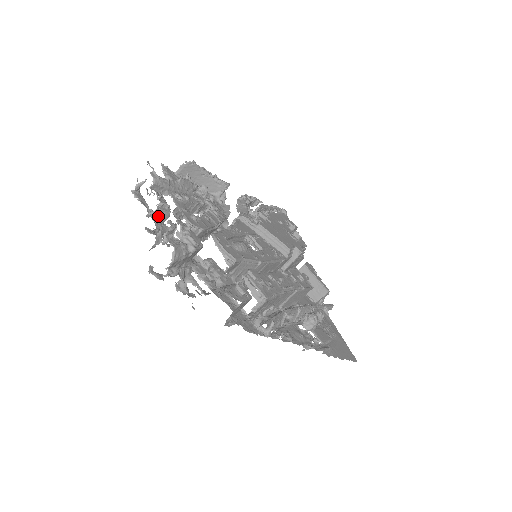
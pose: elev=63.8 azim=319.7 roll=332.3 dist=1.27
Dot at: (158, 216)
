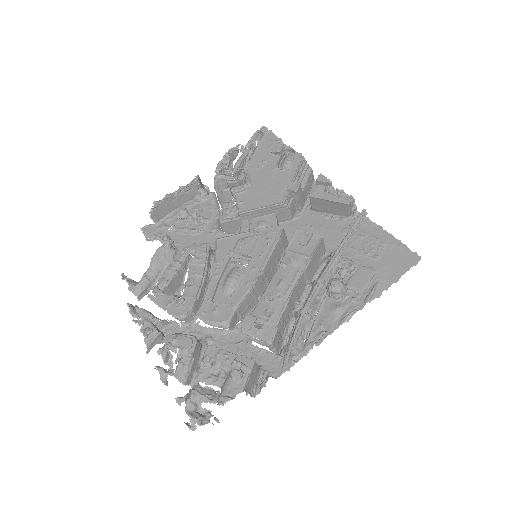
Dot at: (154, 344)
